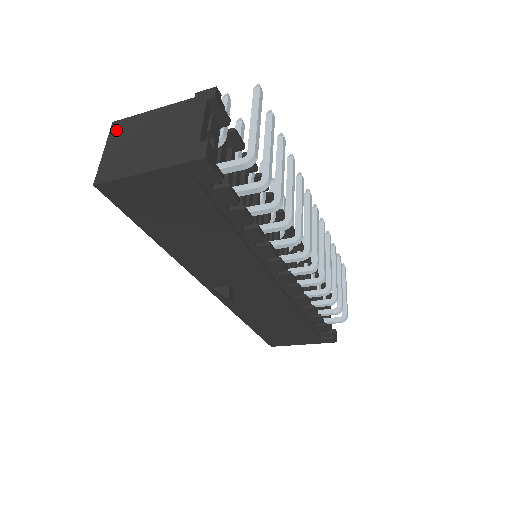
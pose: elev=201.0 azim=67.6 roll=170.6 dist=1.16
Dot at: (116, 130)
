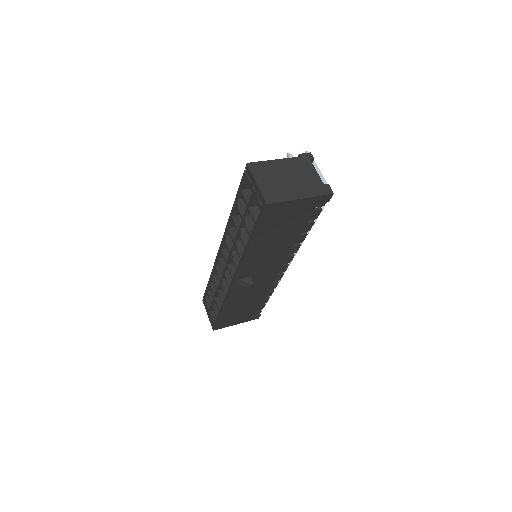
Dot at: (255, 169)
